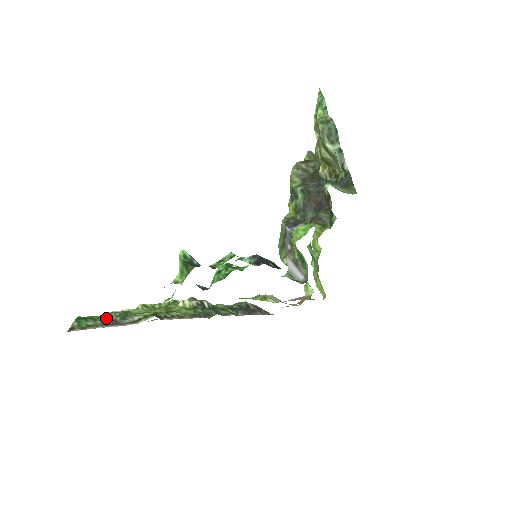
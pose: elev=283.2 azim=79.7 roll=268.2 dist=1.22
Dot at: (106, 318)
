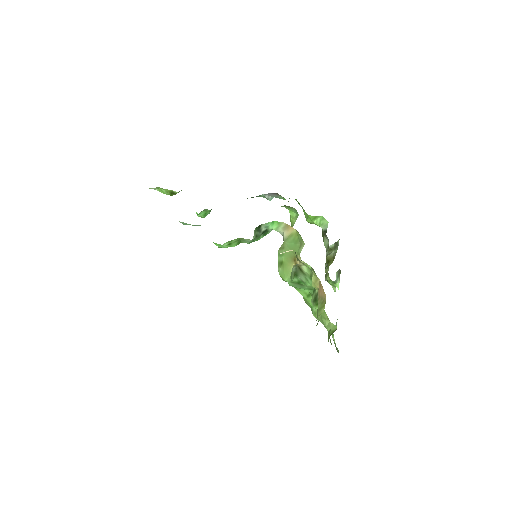
Dot at: occluded
